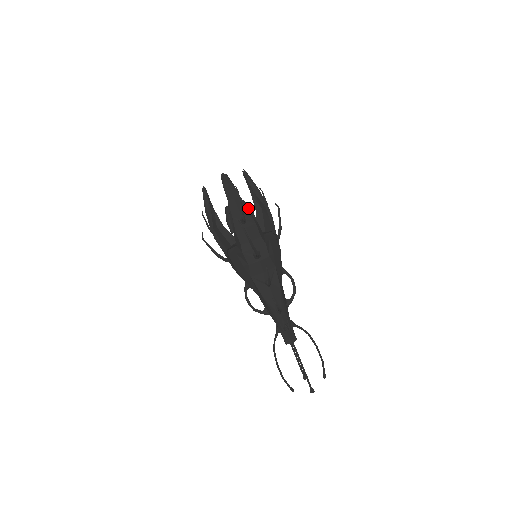
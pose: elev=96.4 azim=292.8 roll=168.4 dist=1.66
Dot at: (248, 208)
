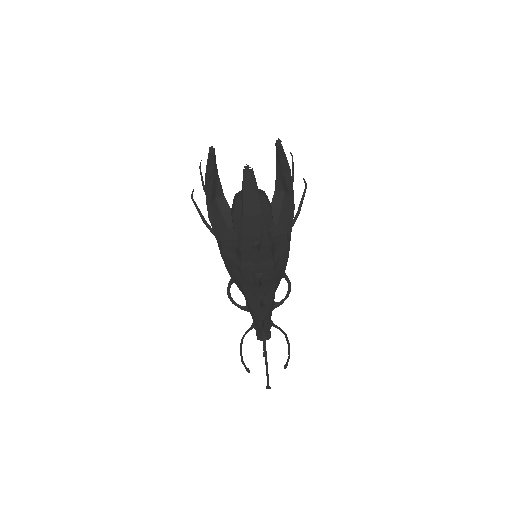
Dot at: (268, 228)
